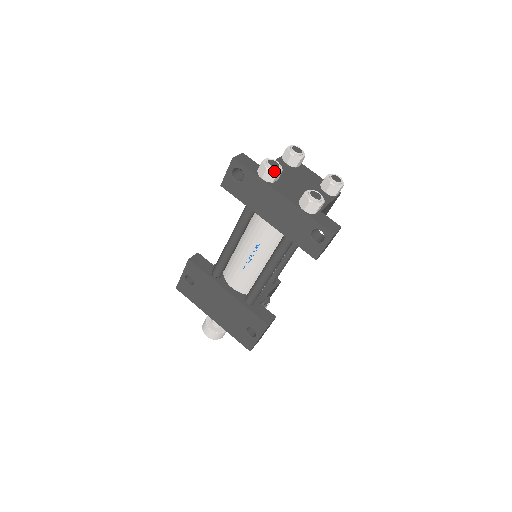
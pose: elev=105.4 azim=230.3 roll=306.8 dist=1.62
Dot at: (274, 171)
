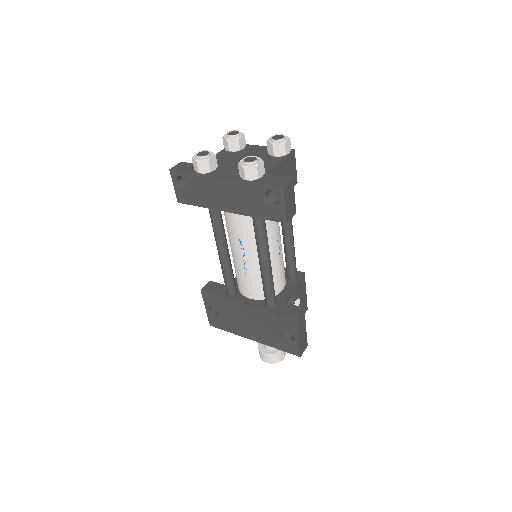
Dot at: (204, 160)
